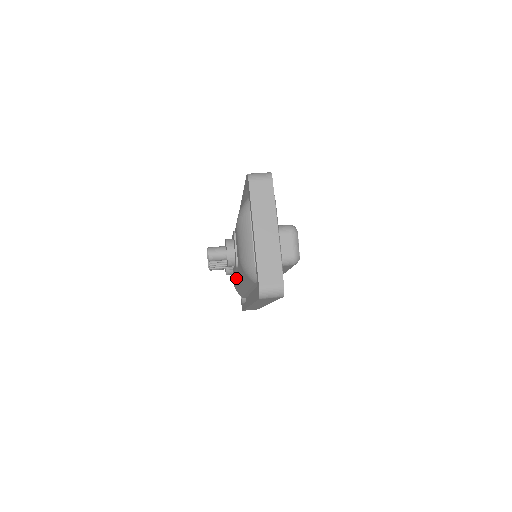
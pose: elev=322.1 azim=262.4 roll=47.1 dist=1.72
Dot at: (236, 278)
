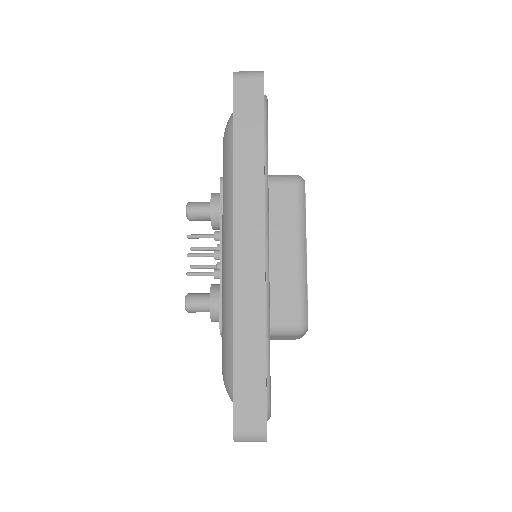
Dot at: (222, 267)
